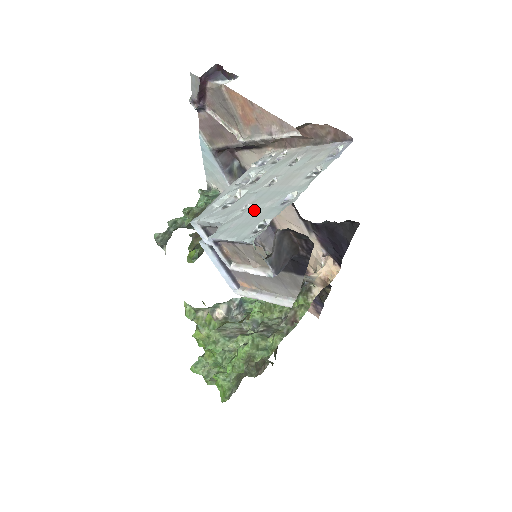
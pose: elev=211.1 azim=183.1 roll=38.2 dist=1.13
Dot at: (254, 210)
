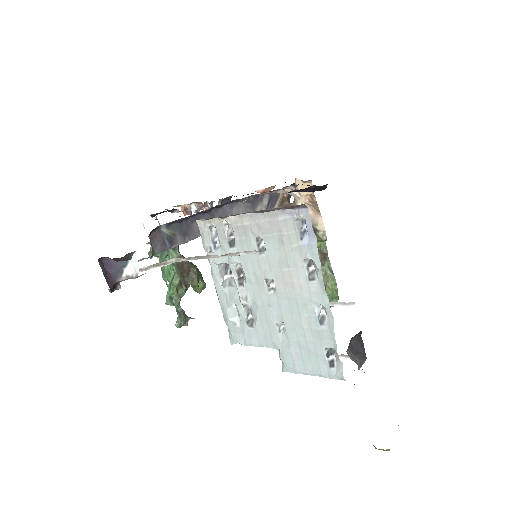
Dot at: (296, 334)
